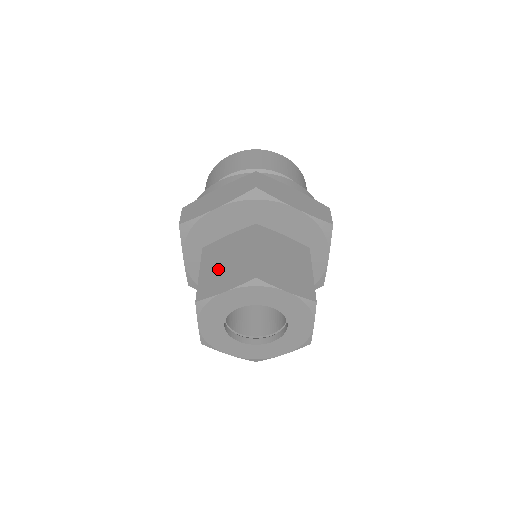
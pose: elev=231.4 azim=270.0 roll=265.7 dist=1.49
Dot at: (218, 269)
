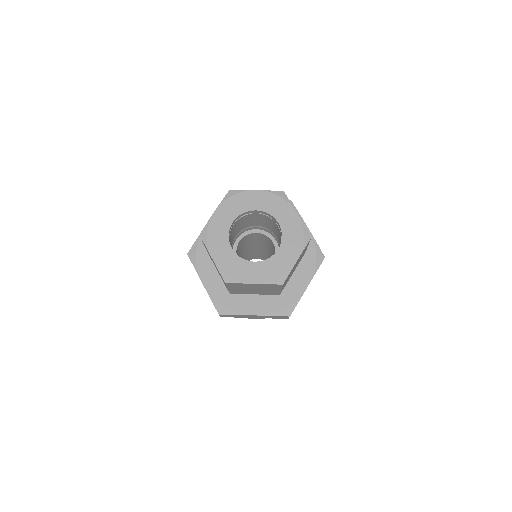
Dot at: occluded
